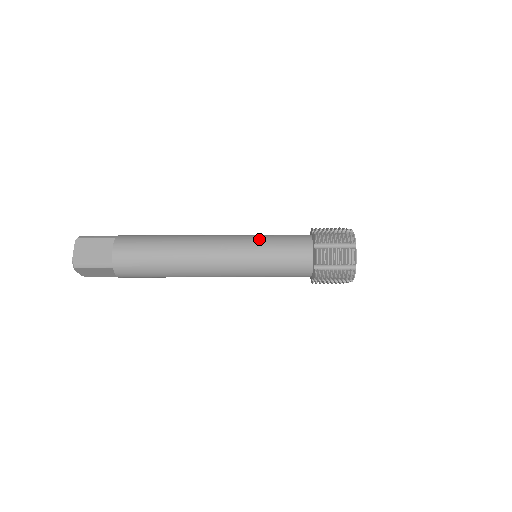
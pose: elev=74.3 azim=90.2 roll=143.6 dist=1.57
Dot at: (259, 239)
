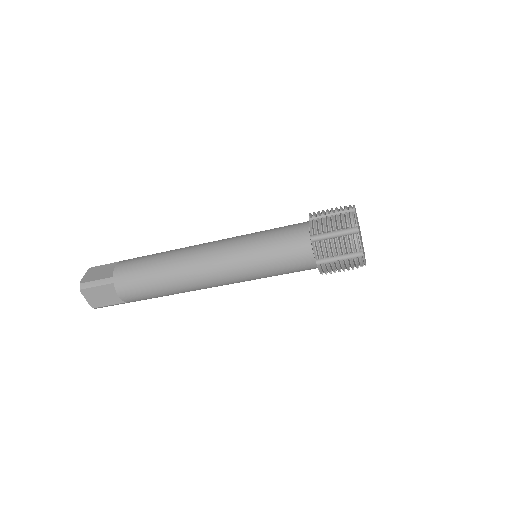
Dot at: (253, 259)
